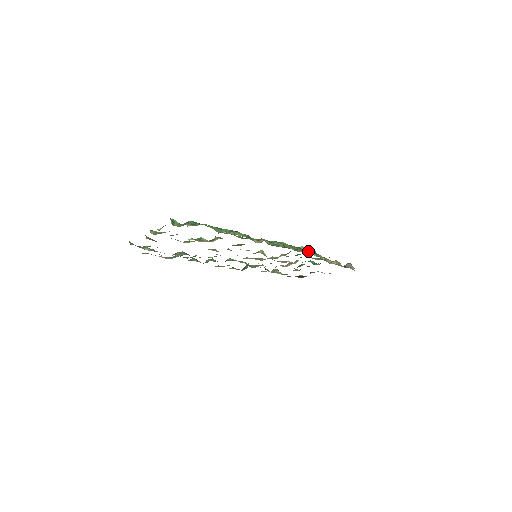
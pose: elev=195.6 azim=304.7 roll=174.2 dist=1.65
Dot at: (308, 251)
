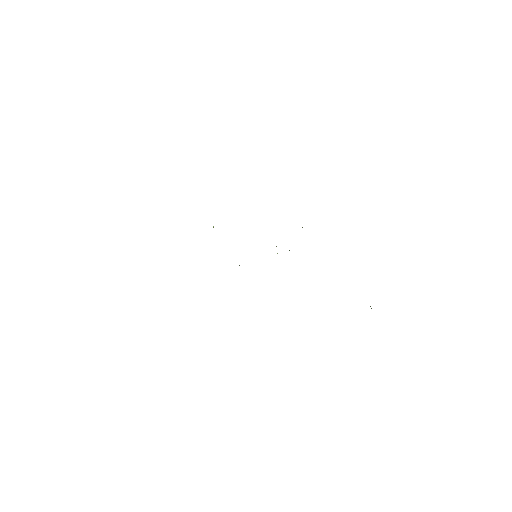
Dot at: occluded
